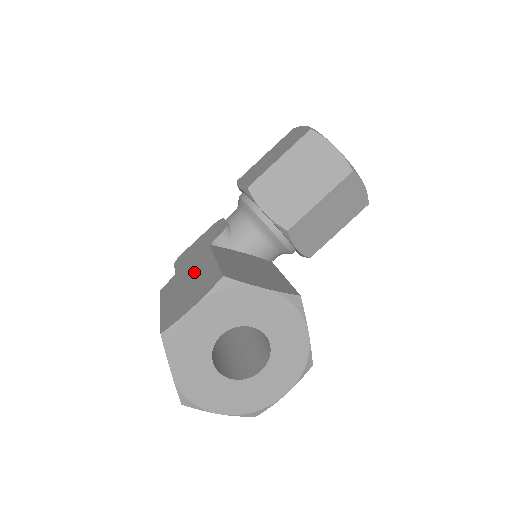
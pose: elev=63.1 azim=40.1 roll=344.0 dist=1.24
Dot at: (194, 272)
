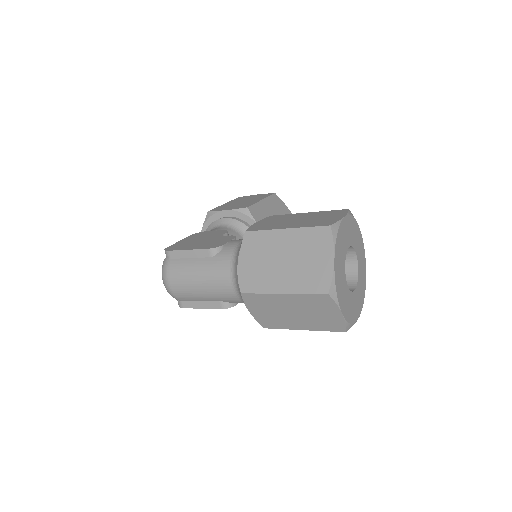
Dot at: (290, 218)
